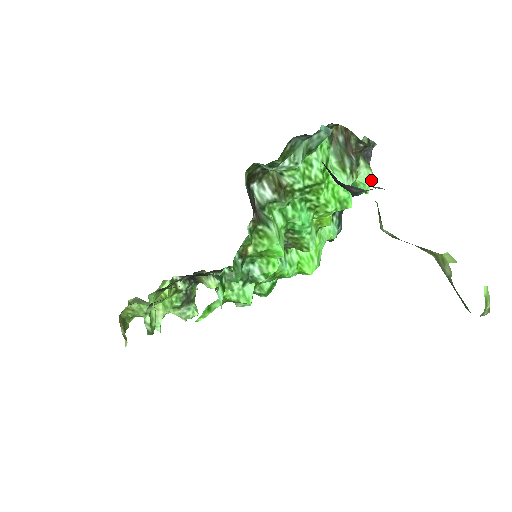
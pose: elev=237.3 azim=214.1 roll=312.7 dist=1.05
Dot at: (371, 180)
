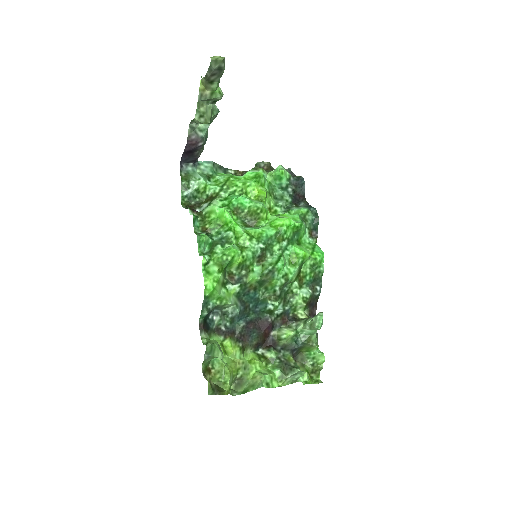
Dot at: (281, 167)
